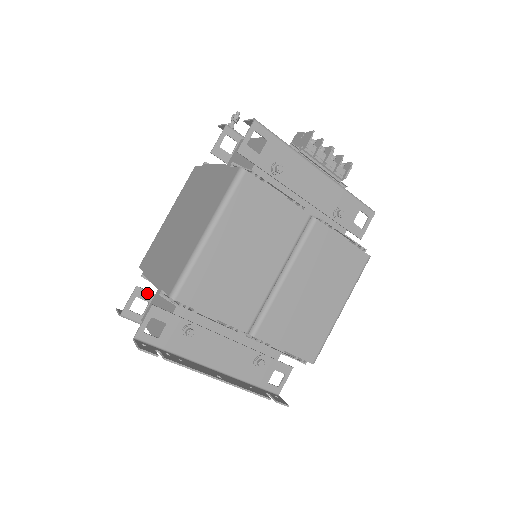
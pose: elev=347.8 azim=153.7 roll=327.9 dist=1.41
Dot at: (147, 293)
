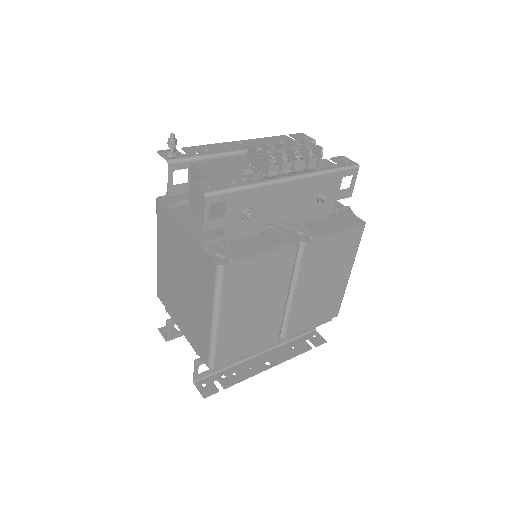
Dot at: occluded
